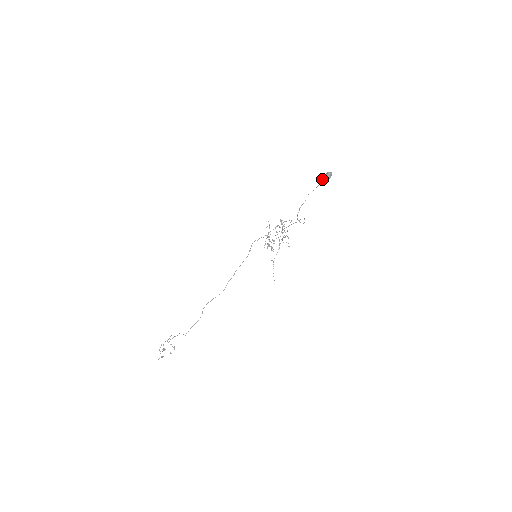
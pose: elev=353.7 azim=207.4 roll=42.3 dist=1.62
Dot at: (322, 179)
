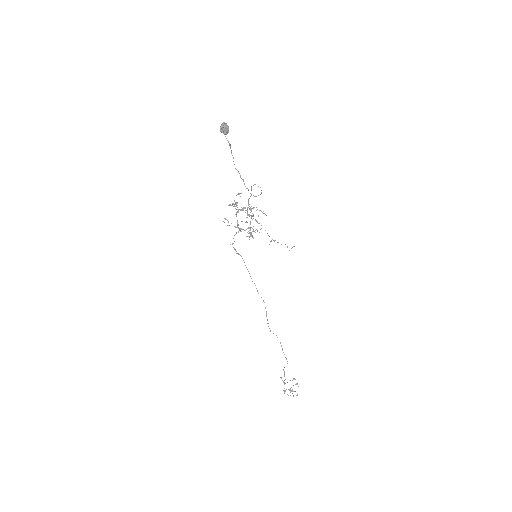
Dot at: occluded
